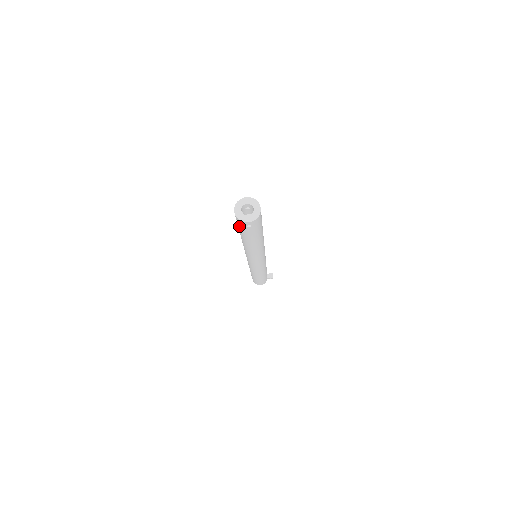
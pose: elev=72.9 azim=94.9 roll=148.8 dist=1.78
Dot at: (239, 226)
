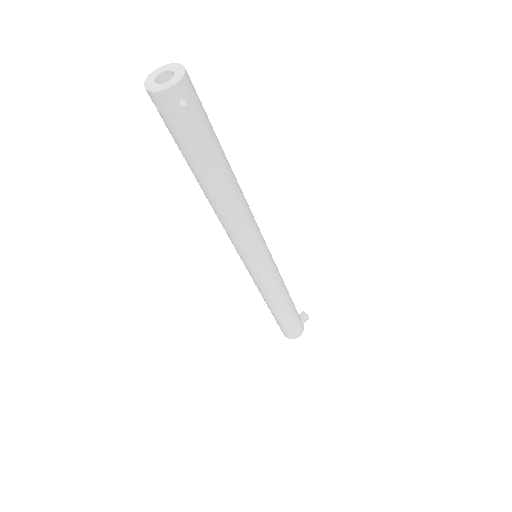
Dot at: (175, 128)
